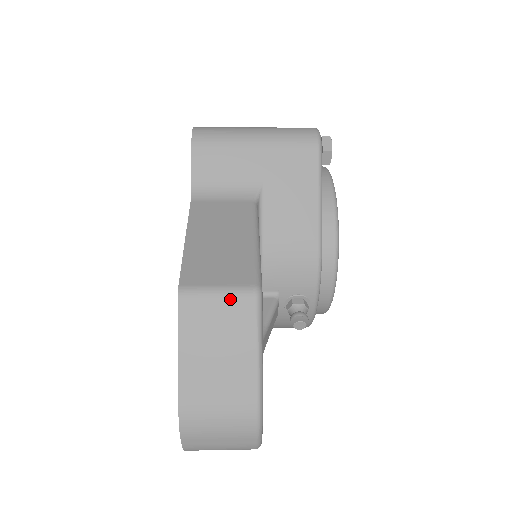
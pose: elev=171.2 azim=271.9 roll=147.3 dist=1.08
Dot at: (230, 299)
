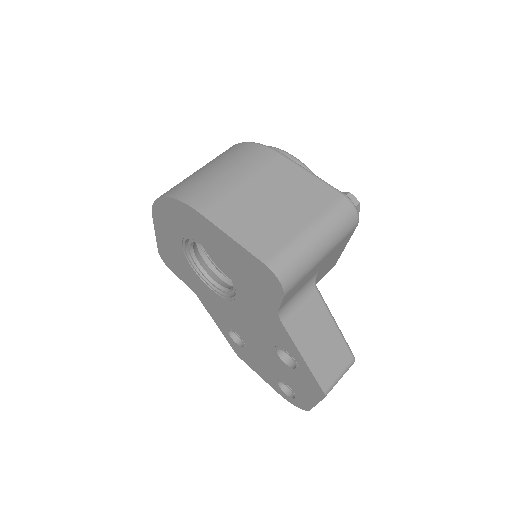
Dot at: occluded
